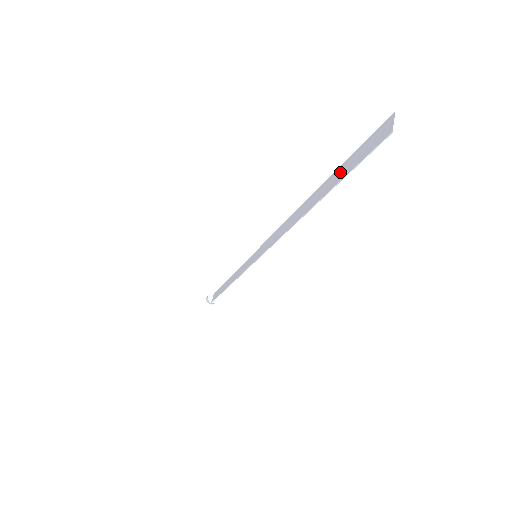
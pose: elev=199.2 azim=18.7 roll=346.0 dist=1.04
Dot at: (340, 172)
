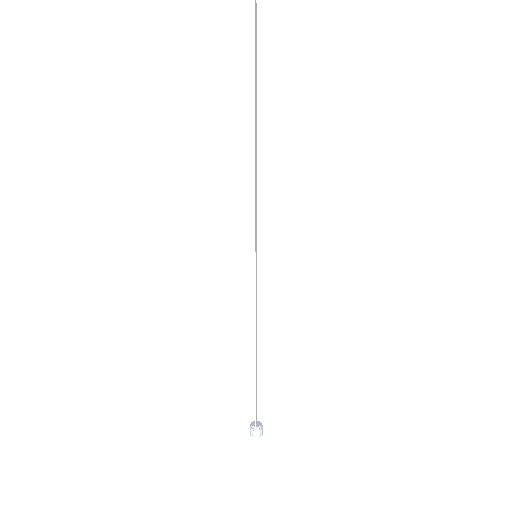
Dot at: (255, 71)
